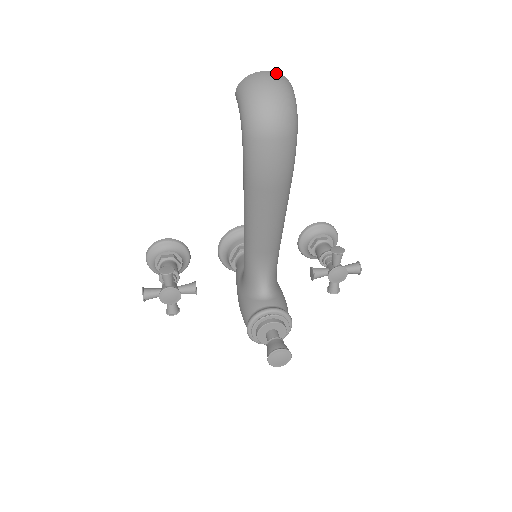
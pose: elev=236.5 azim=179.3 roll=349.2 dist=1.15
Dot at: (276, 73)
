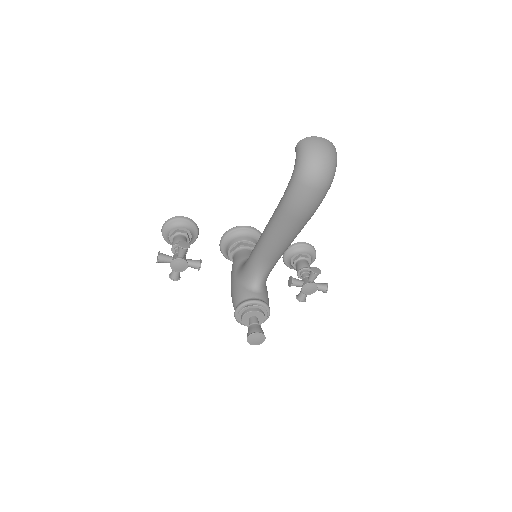
Dot at: (330, 142)
